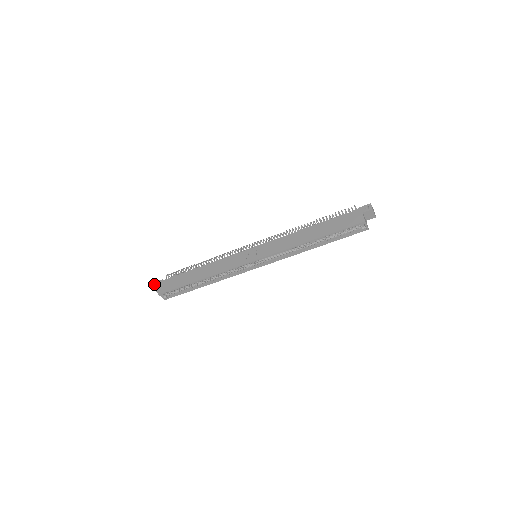
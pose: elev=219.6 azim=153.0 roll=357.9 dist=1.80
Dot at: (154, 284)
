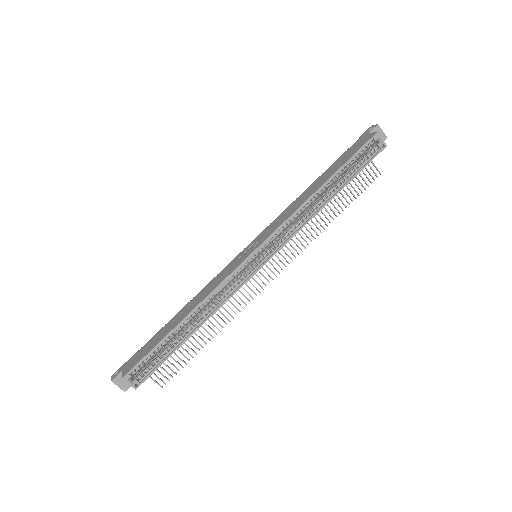
Dot at: (113, 375)
